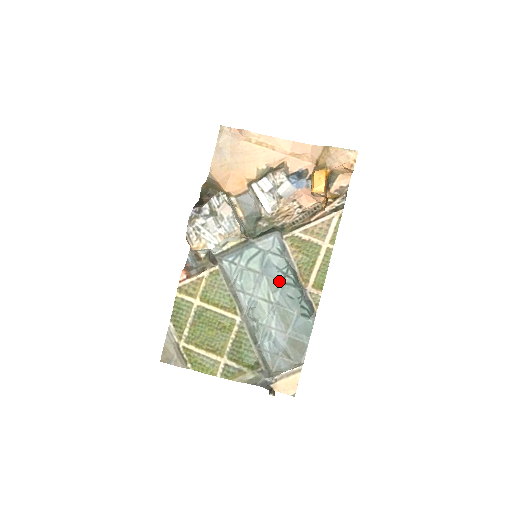
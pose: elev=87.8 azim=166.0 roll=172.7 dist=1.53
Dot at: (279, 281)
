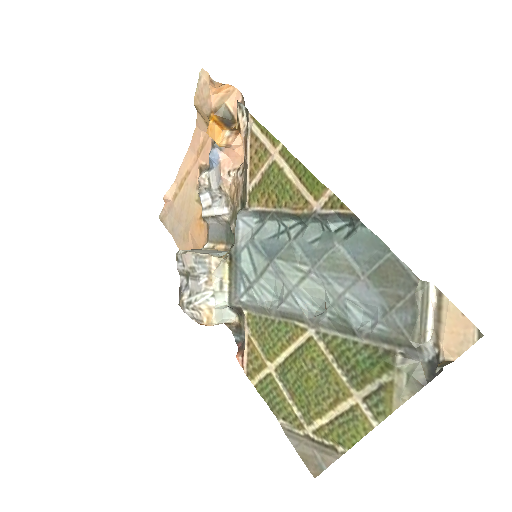
Dot at: (288, 244)
